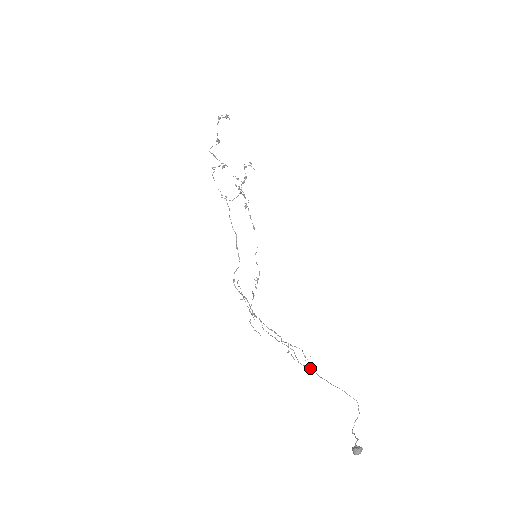
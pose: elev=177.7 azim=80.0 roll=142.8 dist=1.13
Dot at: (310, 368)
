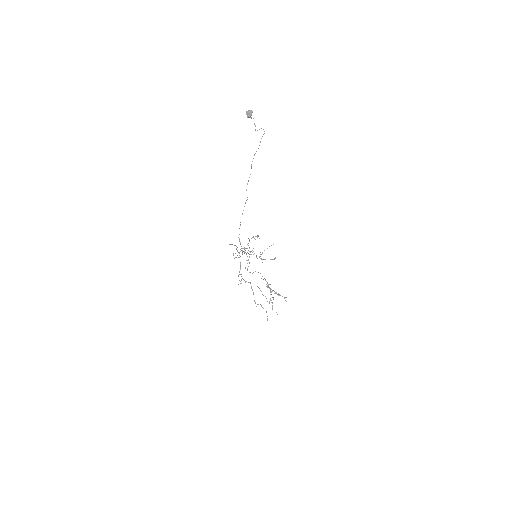
Dot at: occluded
